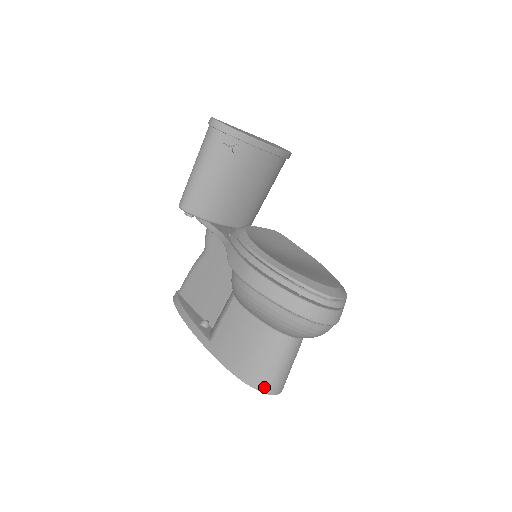
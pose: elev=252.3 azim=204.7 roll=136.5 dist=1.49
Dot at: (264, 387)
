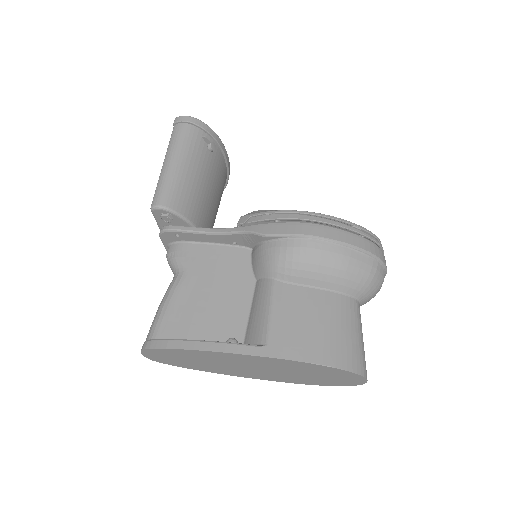
Dot at: (360, 367)
